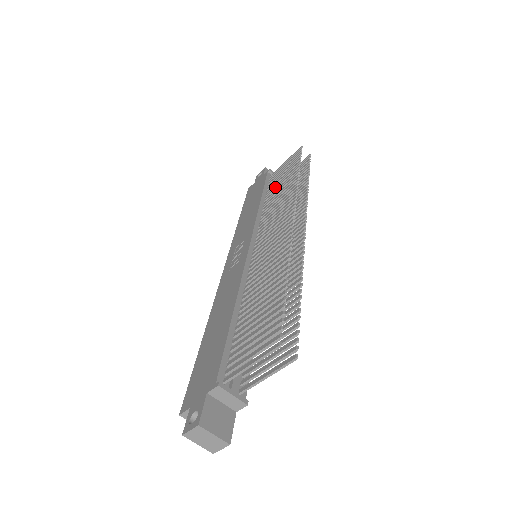
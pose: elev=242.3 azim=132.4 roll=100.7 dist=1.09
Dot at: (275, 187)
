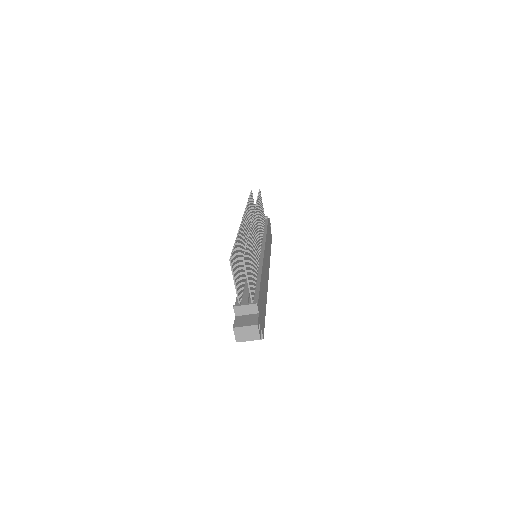
Dot at: occluded
